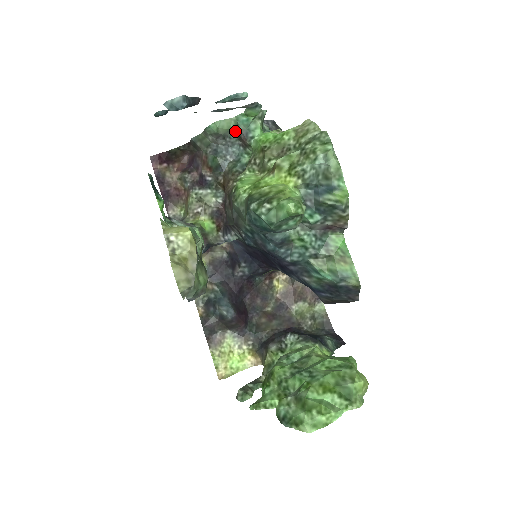
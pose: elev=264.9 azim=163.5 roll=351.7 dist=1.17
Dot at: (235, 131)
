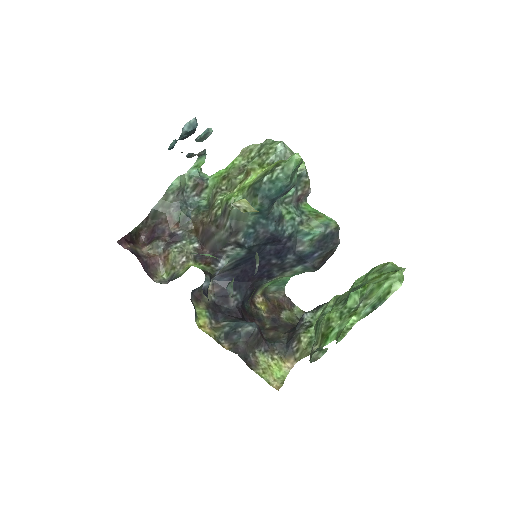
Dot at: (190, 183)
